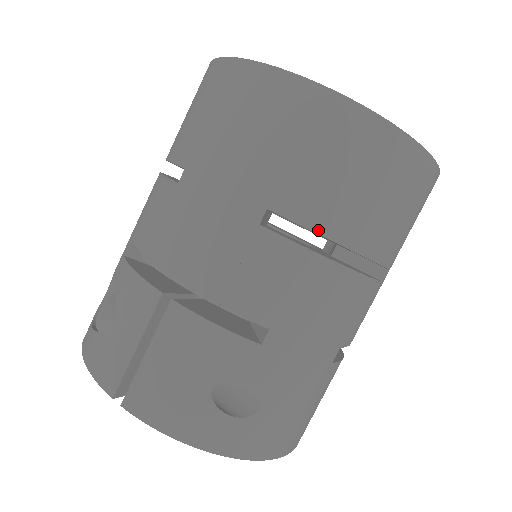
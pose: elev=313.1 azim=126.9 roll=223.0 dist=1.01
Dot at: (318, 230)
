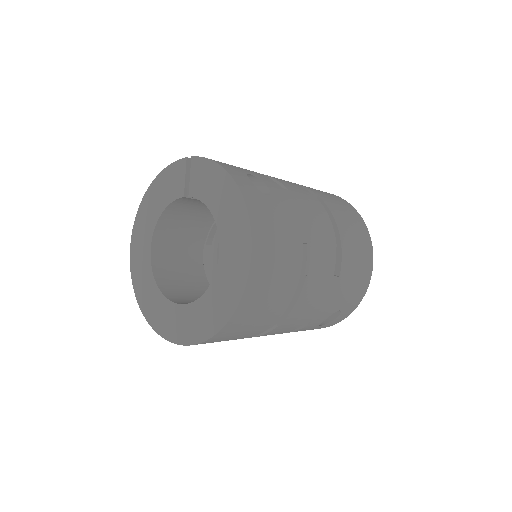
Dot at: (321, 198)
